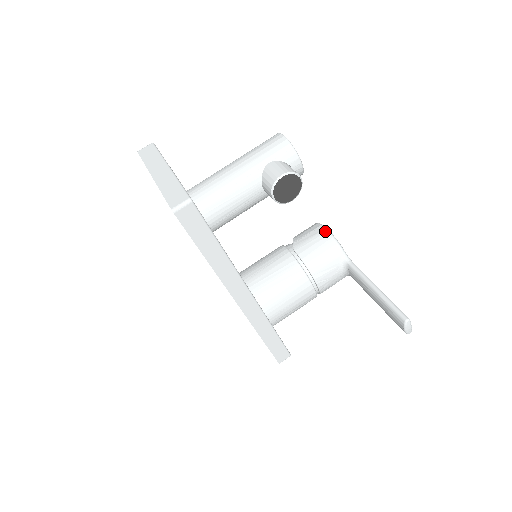
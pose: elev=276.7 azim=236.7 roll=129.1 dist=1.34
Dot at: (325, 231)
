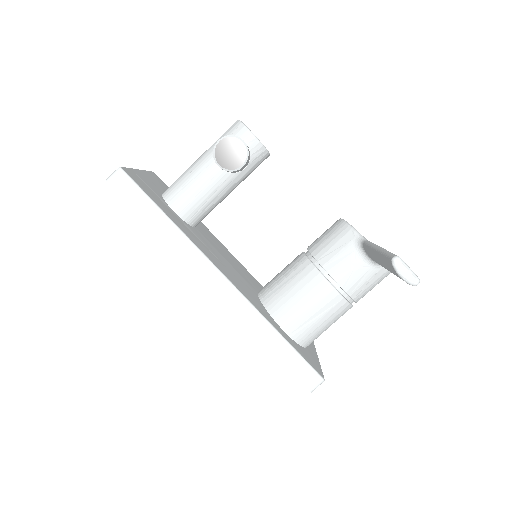
Dot at: (338, 221)
